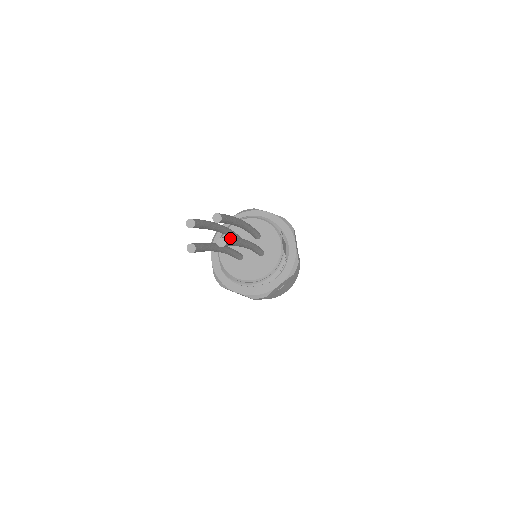
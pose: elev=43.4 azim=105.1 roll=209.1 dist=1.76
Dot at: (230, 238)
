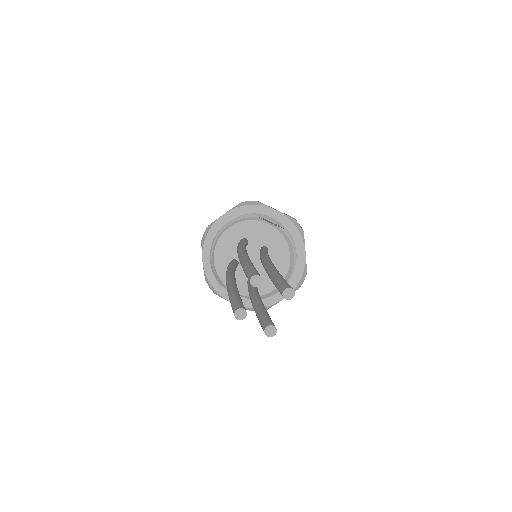
Dot at: (280, 280)
